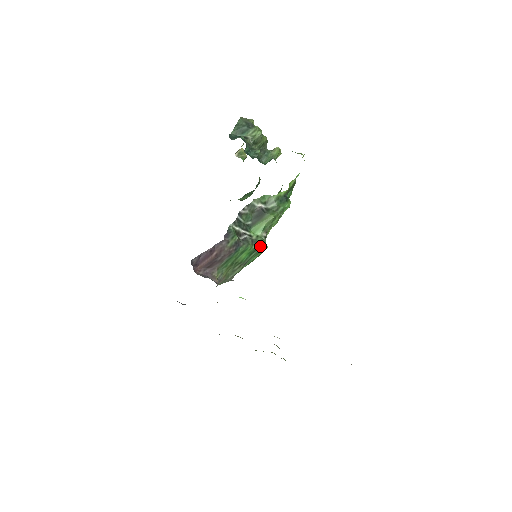
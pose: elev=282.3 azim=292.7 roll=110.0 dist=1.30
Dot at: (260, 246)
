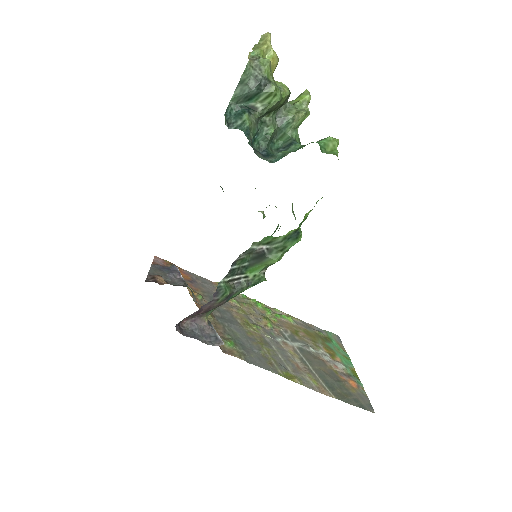
Dot at: occluded
